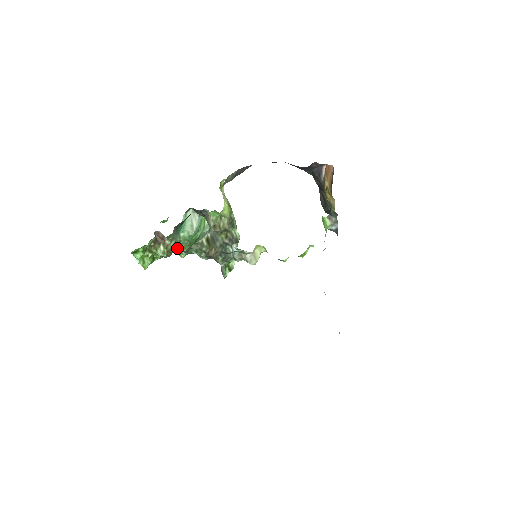
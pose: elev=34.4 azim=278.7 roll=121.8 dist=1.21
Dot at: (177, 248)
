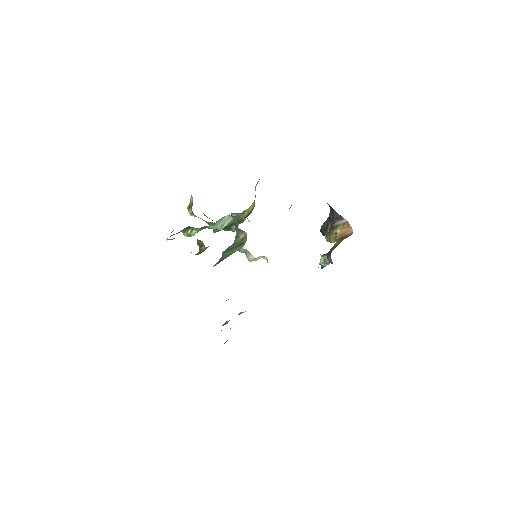
Dot at: occluded
